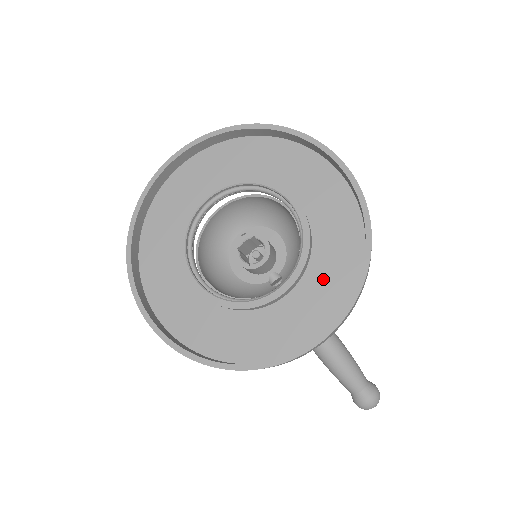
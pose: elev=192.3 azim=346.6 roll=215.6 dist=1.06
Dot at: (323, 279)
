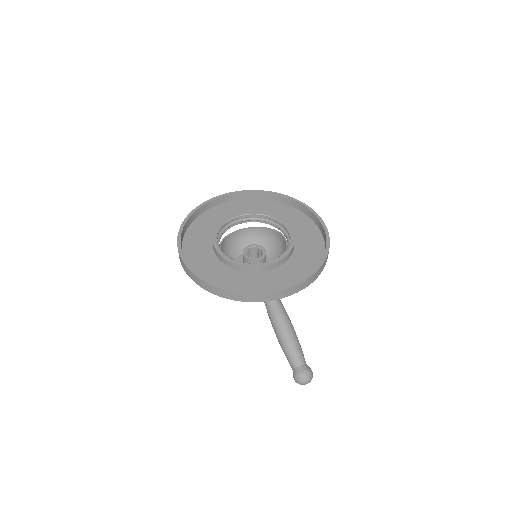
Dot at: (297, 266)
